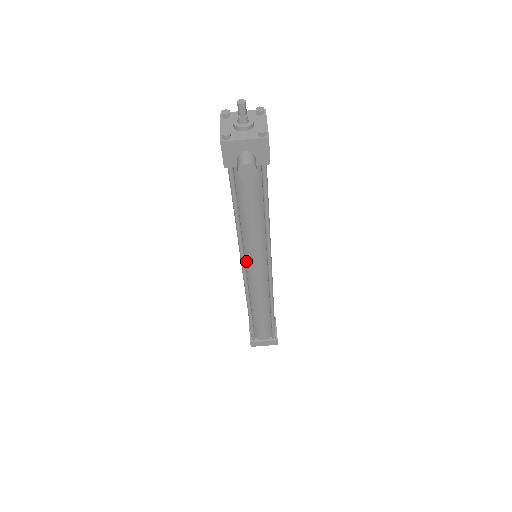
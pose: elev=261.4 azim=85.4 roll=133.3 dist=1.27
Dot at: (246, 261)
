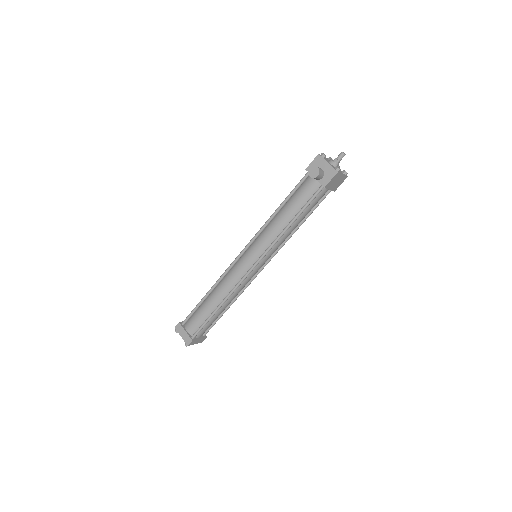
Dot at: (251, 246)
